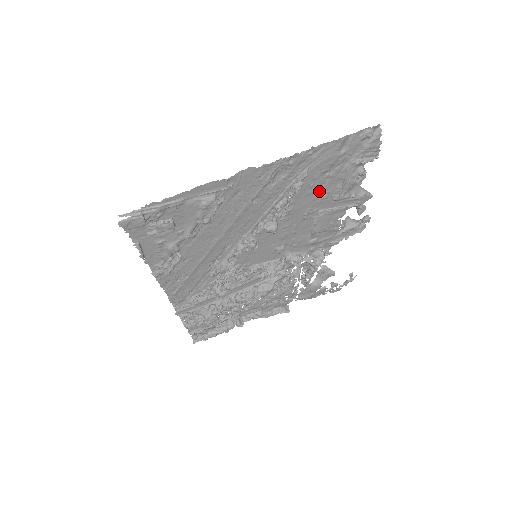
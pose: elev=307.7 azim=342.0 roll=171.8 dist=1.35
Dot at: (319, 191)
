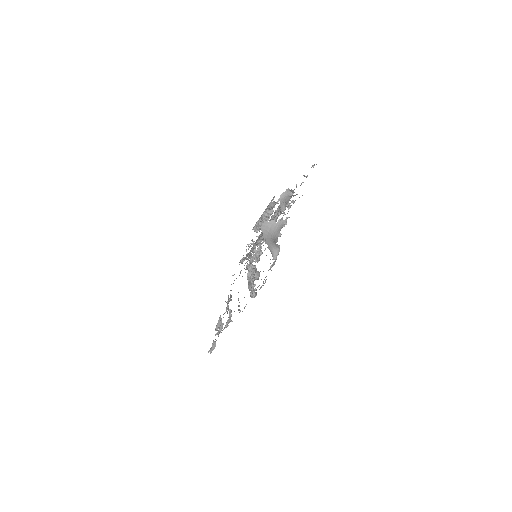
Dot at: occluded
